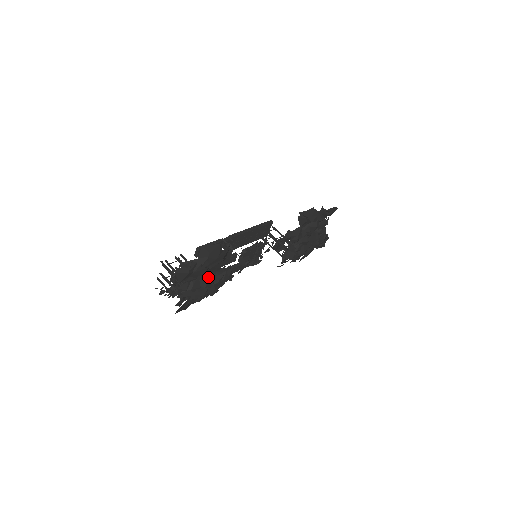
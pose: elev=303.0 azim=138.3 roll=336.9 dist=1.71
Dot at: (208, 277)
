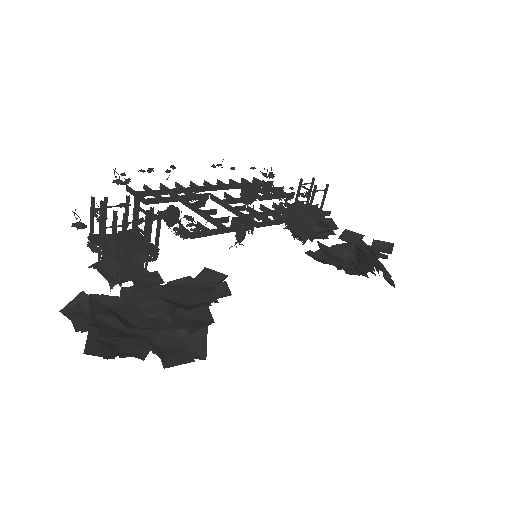
Dot at: occluded
